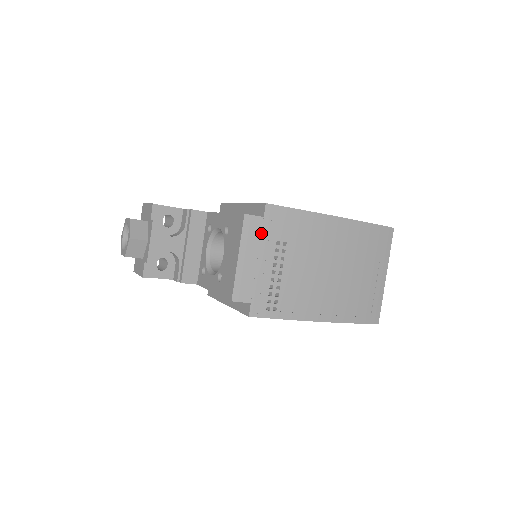
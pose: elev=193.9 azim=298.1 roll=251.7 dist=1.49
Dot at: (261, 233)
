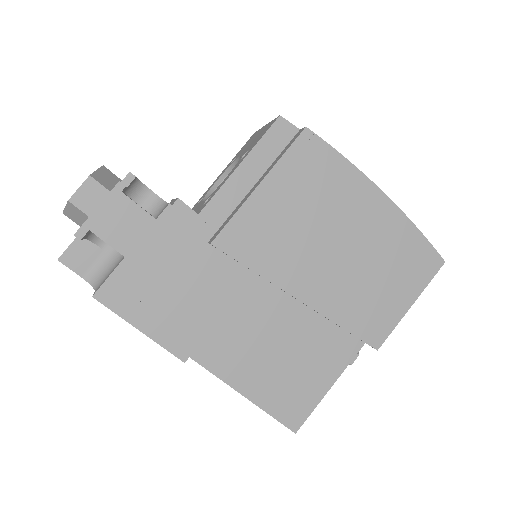
Dot at: occluded
